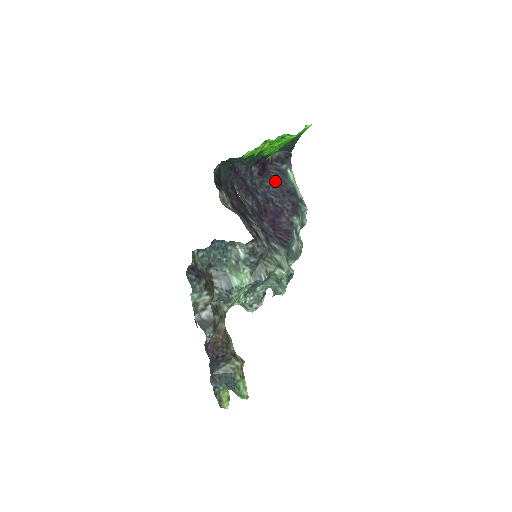
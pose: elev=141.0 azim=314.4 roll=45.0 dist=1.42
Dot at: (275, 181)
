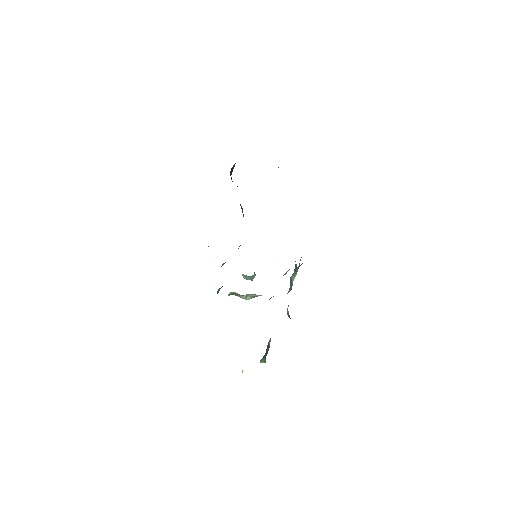
Dot at: occluded
